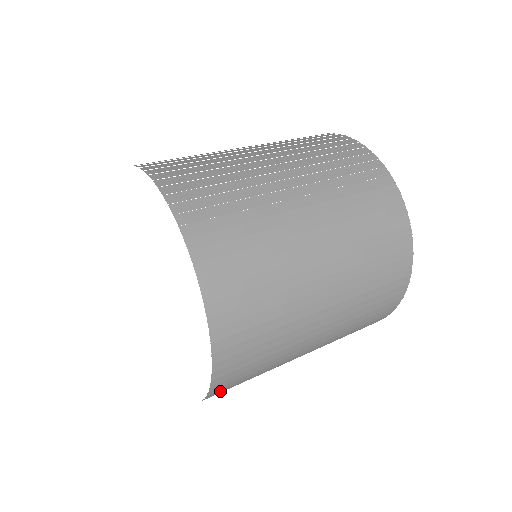
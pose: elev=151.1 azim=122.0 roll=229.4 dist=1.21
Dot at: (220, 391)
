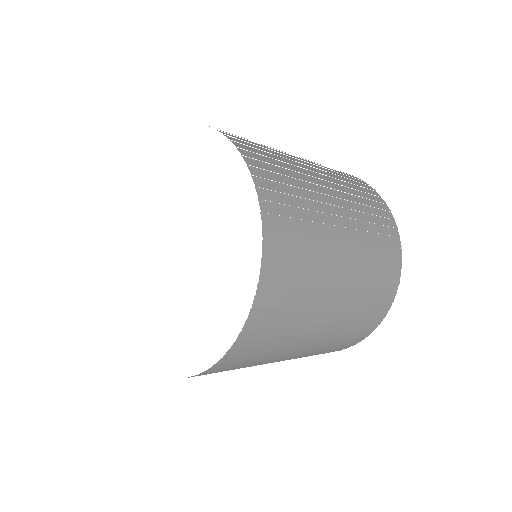
Dot at: (268, 187)
